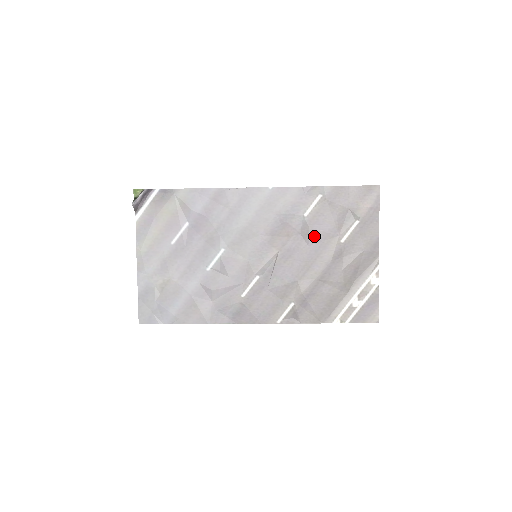
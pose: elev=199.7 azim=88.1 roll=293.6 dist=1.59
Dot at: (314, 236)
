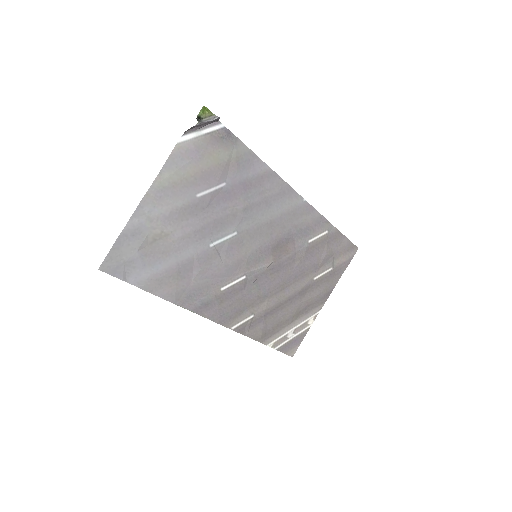
Dot at: (303, 263)
